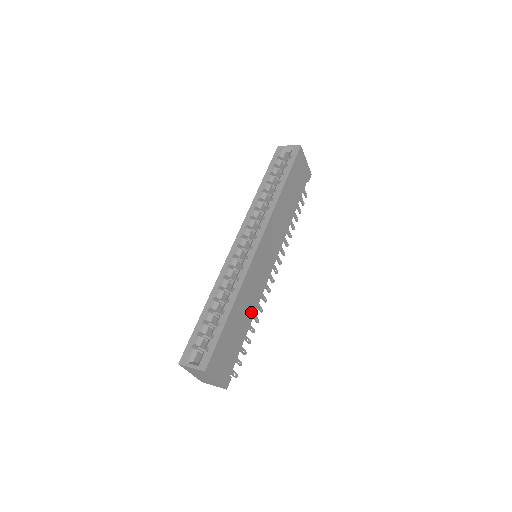
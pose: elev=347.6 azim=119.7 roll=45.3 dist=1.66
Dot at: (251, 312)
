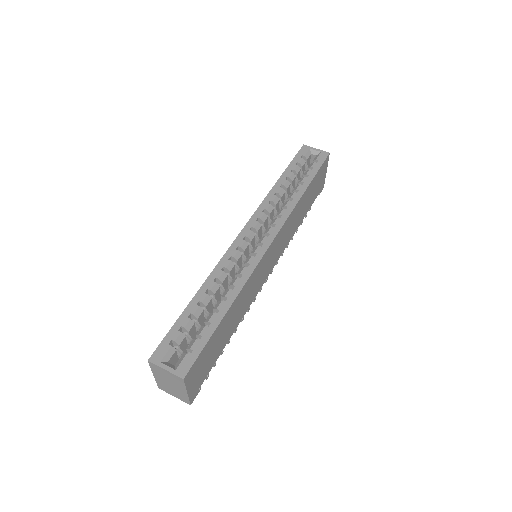
Dot at: (239, 319)
